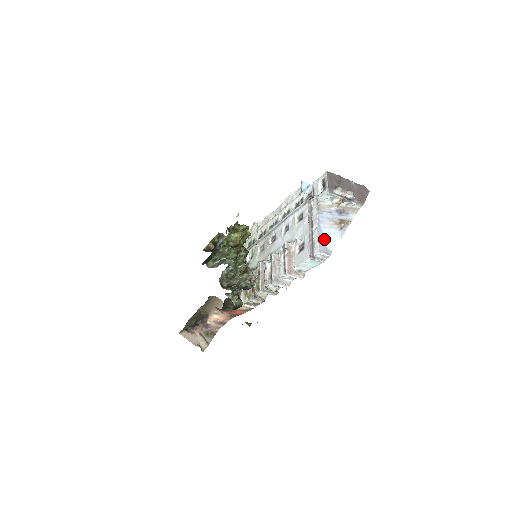
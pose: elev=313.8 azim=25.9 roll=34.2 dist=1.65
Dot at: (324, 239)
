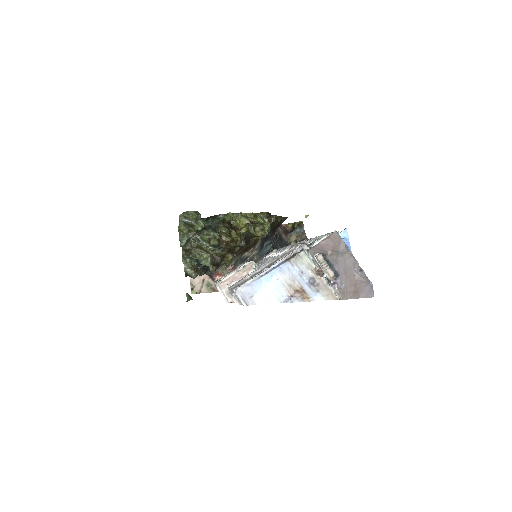
Dot at: (262, 287)
